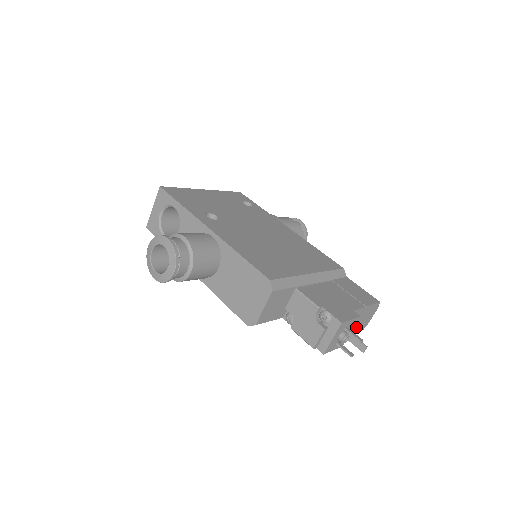
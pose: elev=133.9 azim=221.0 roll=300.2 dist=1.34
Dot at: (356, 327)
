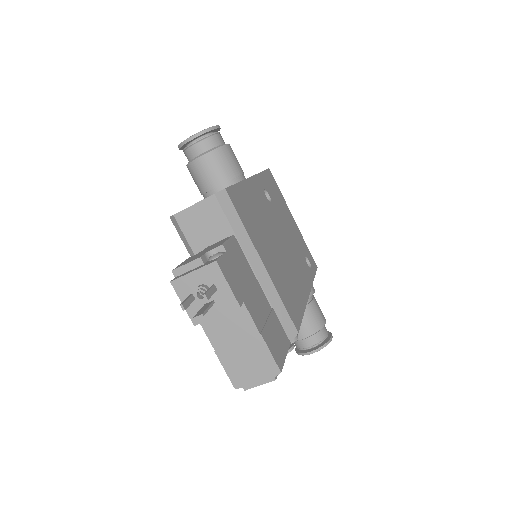
Dot at: (231, 356)
